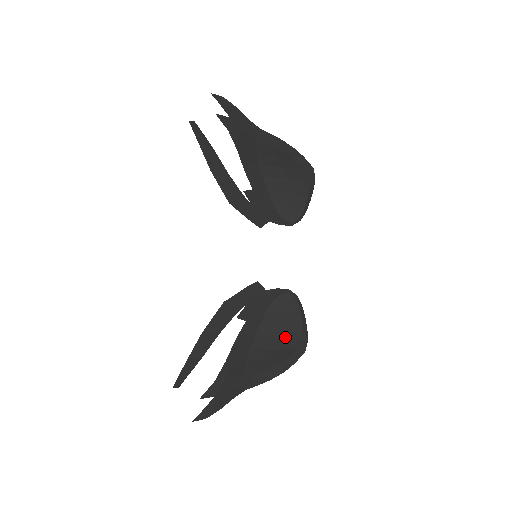
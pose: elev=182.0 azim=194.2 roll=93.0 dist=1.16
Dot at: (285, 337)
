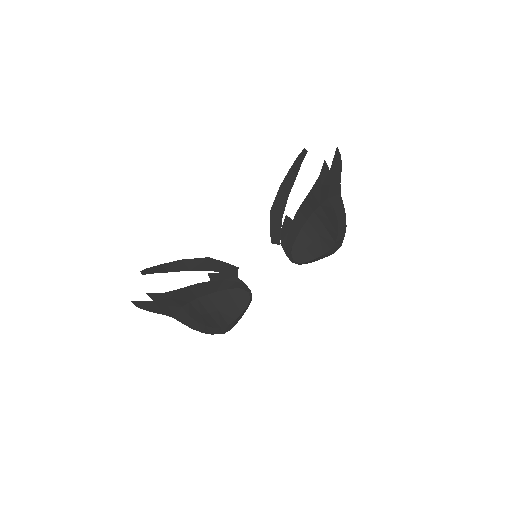
Dot at: (222, 314)
